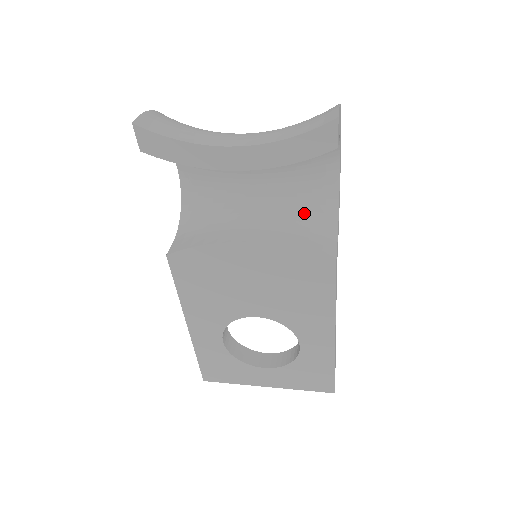
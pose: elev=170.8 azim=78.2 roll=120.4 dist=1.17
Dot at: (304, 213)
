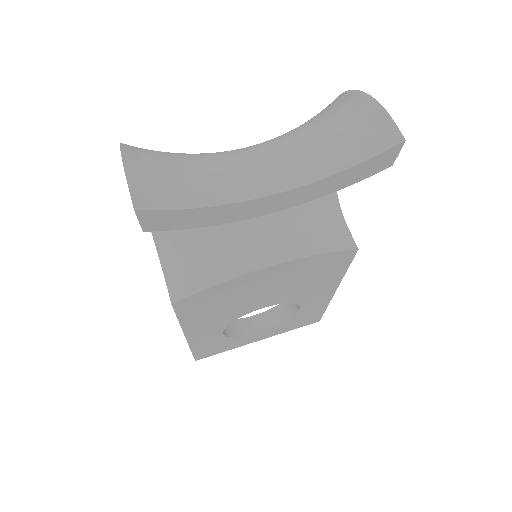
Dot at: (307, 203)
